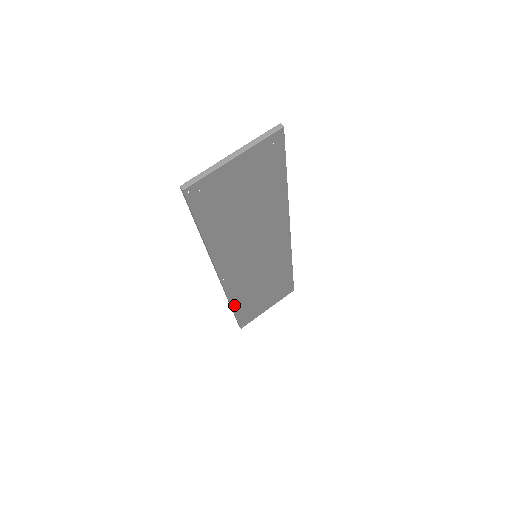
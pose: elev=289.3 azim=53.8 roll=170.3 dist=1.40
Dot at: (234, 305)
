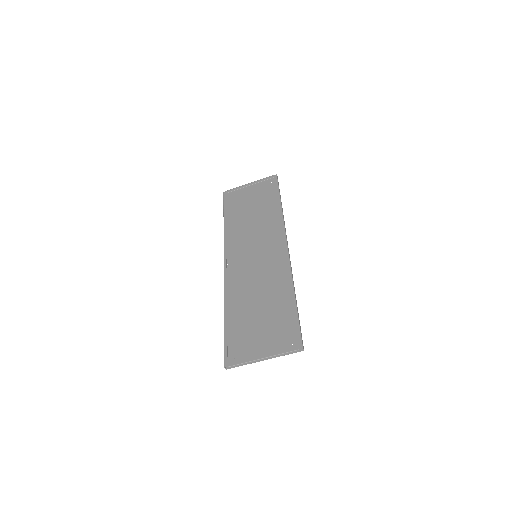
Dot at: (227, 227)
